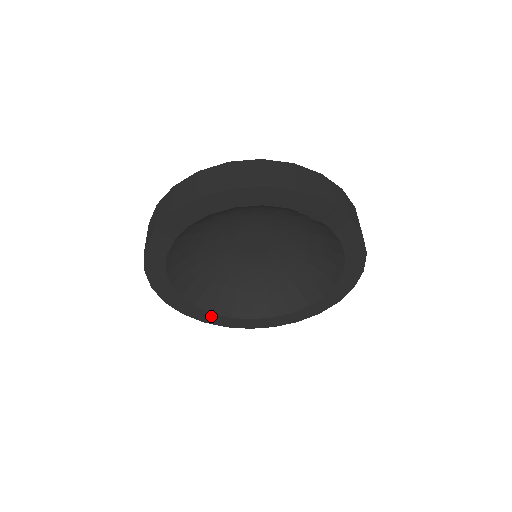
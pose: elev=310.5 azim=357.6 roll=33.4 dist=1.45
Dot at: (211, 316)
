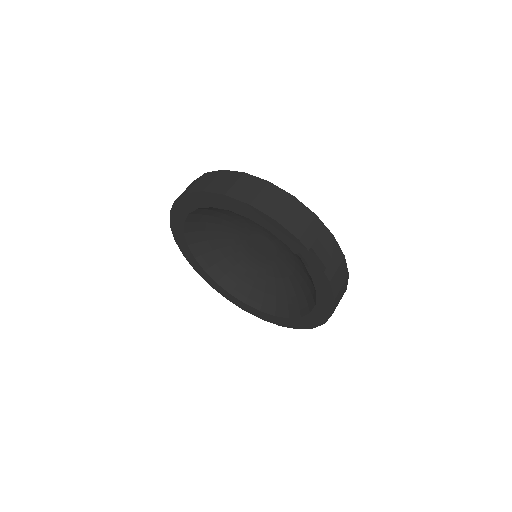
Dot at: (203, 272)
